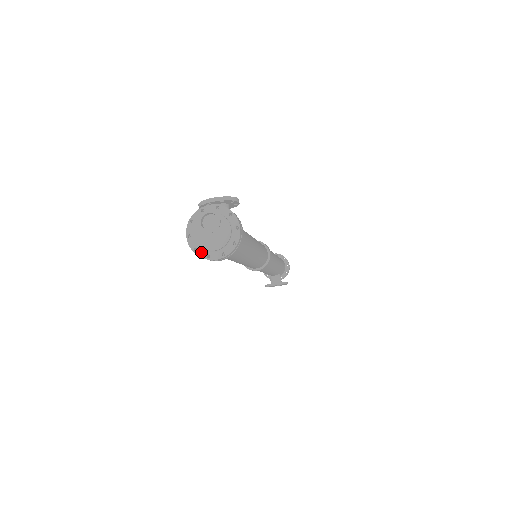
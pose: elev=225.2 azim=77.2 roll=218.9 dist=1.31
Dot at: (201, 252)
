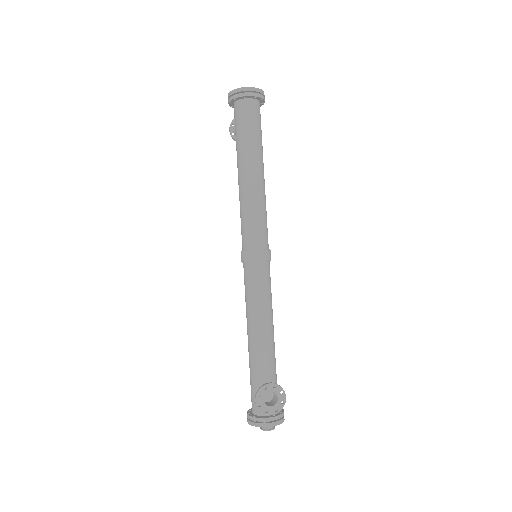
Dot at: occluded
